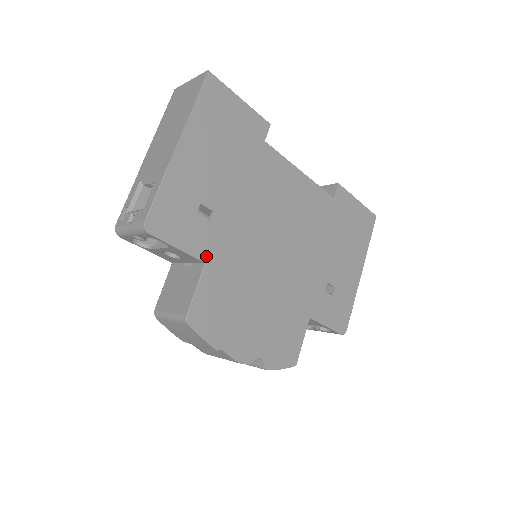
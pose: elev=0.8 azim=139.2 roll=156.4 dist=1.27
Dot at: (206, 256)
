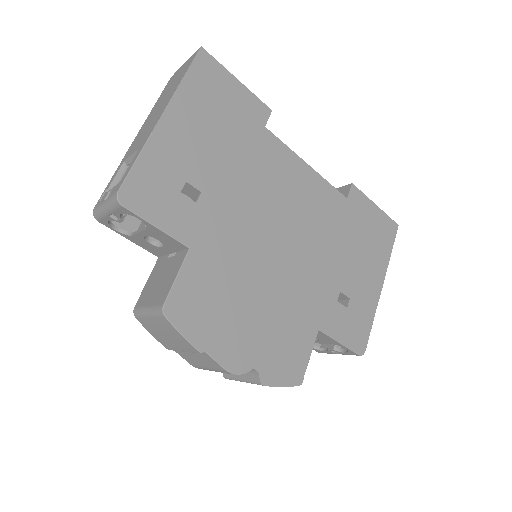
Dot at: (191, 240)
